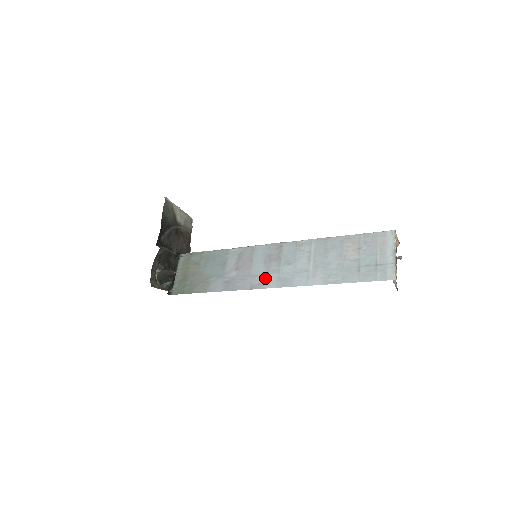
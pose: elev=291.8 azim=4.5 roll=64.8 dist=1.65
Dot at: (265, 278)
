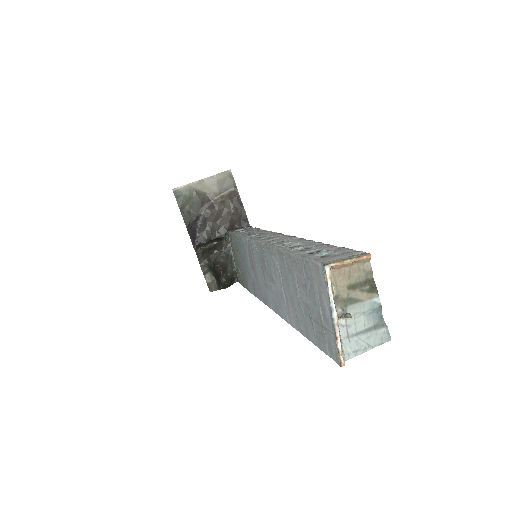
Dot at: (266, 293)
